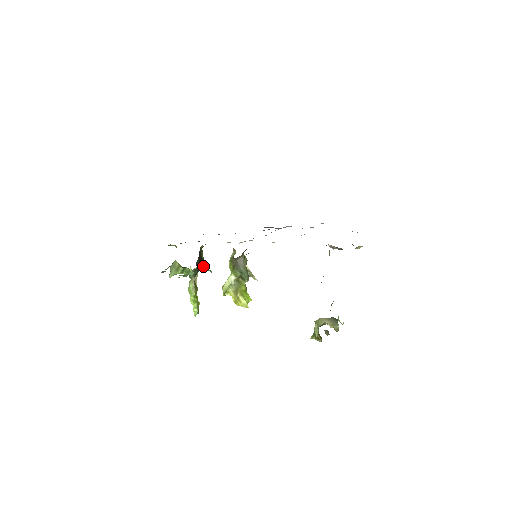
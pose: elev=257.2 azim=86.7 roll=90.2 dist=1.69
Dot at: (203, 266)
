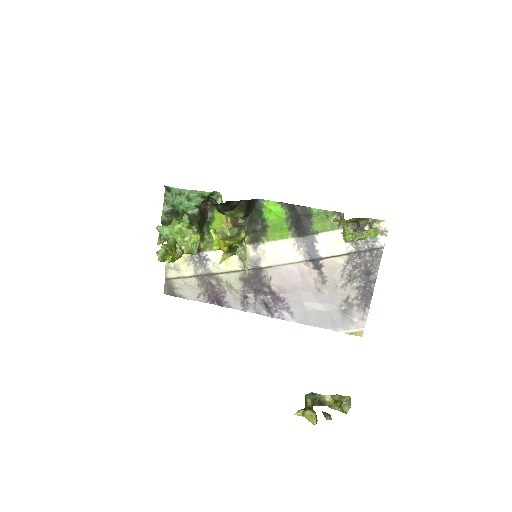
Dot at: (199, 230)
